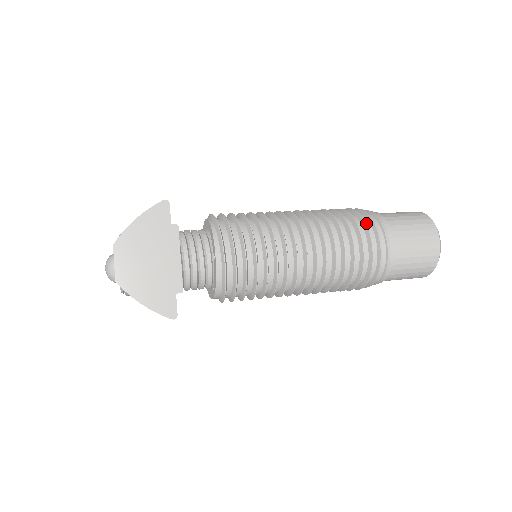
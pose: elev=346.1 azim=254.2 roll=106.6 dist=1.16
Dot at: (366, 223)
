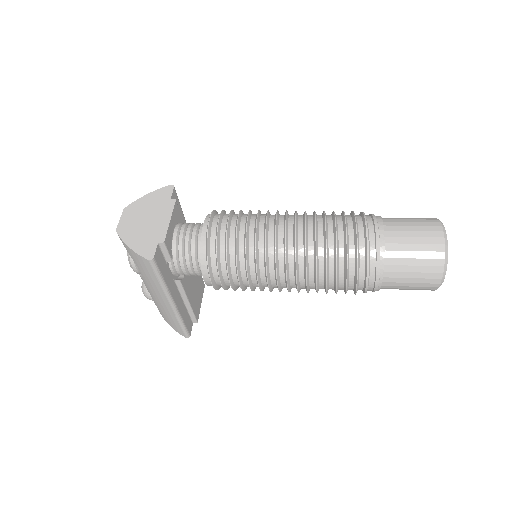
Dot at: occluded
